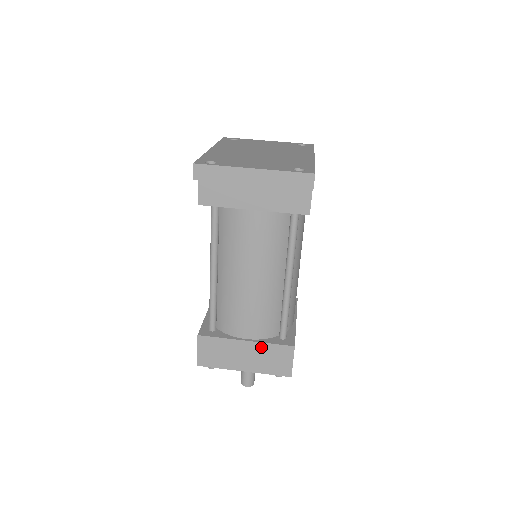
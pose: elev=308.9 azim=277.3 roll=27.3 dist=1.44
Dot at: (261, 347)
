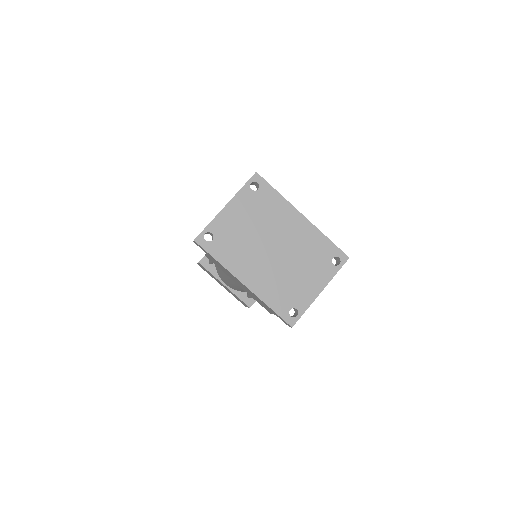
Dot at: occluded
